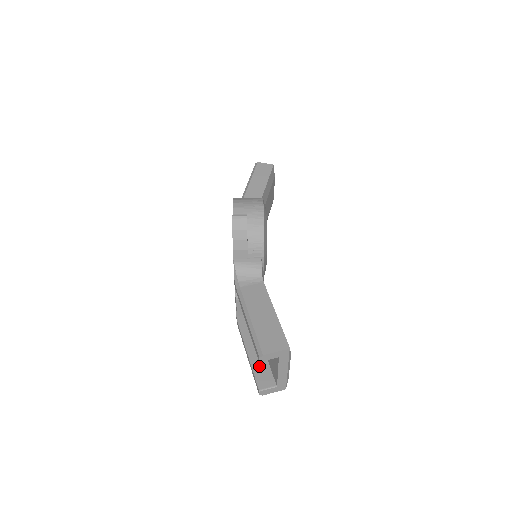
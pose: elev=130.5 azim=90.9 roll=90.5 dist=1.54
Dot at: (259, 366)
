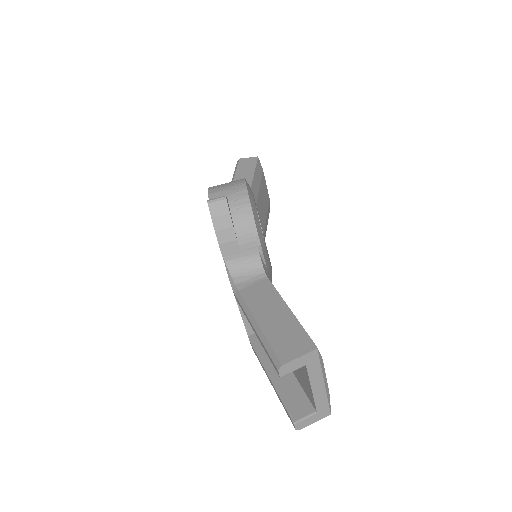
Dot at: (287, 391)
